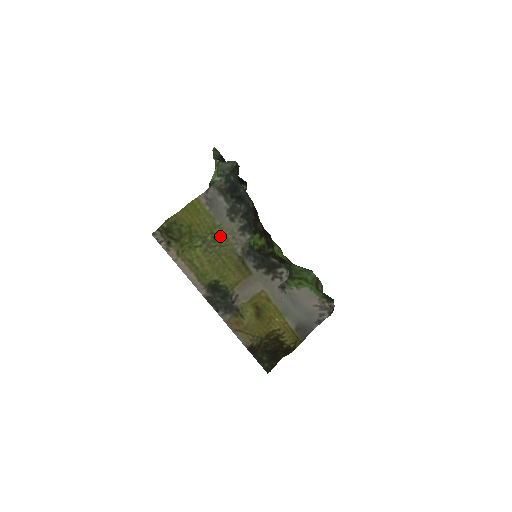
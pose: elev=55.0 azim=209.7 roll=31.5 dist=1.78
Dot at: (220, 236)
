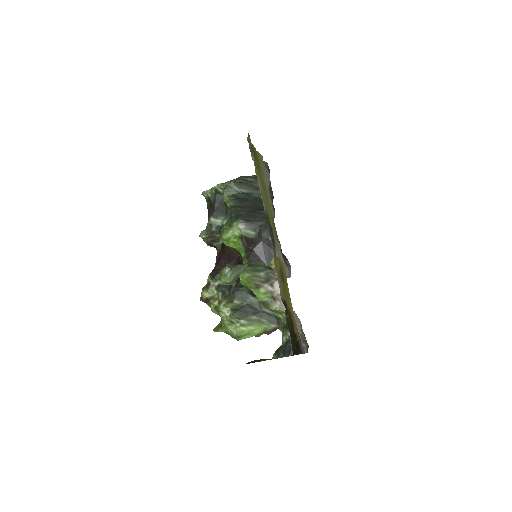
Dot at: (266, 191)
